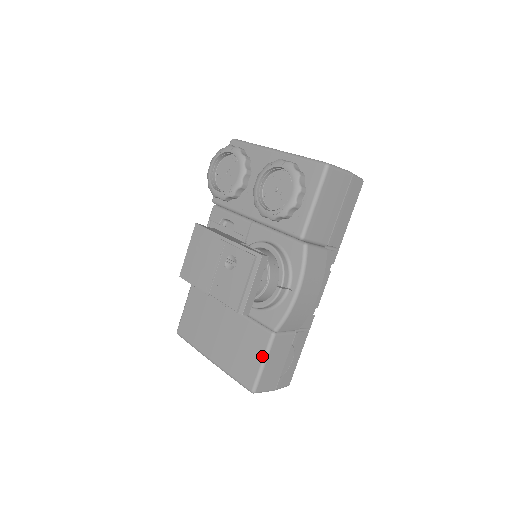
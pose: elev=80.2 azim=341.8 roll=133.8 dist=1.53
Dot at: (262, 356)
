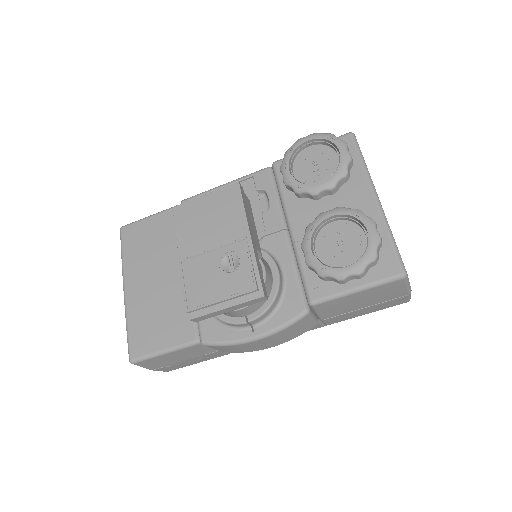
Dot at: (170, 346)
